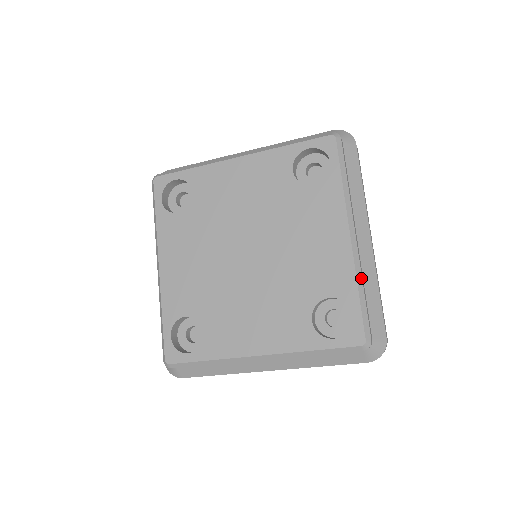
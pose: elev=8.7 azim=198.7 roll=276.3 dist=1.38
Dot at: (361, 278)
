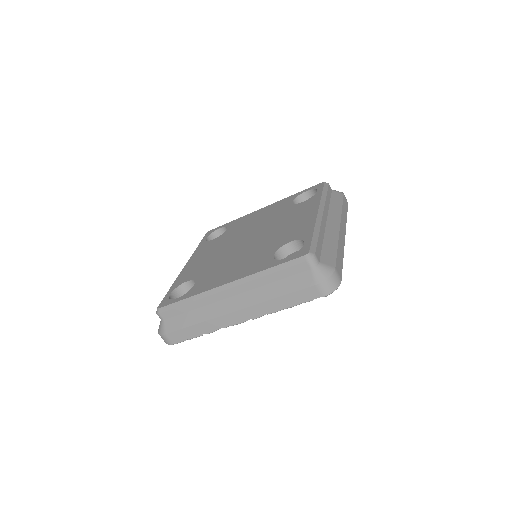
Dot at: (319, 229)
